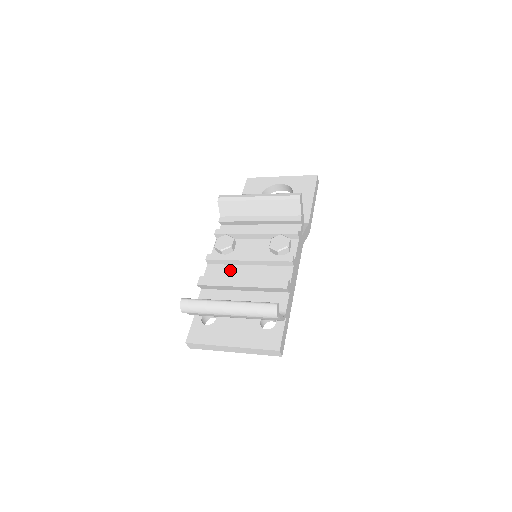
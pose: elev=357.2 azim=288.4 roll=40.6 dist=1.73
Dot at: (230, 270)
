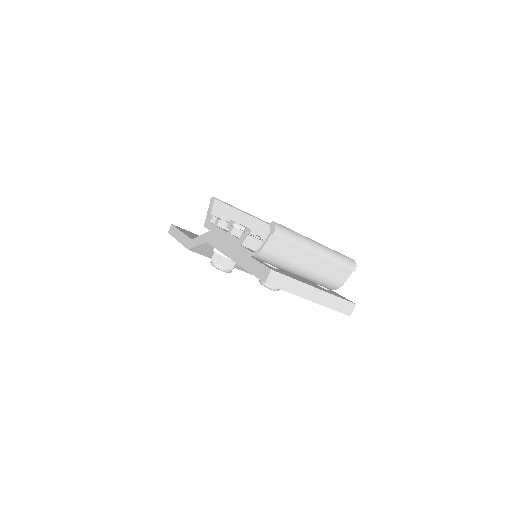
Dot at: occluded
